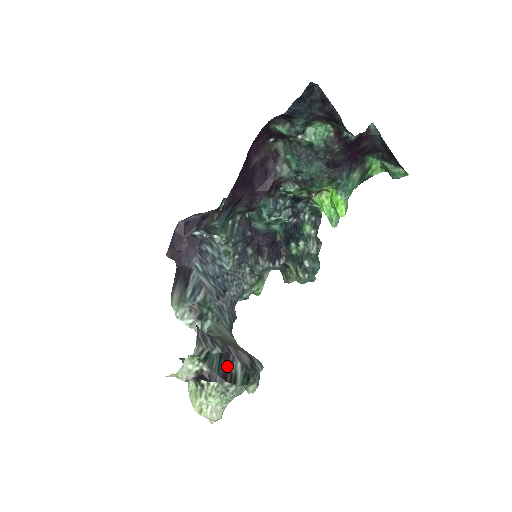
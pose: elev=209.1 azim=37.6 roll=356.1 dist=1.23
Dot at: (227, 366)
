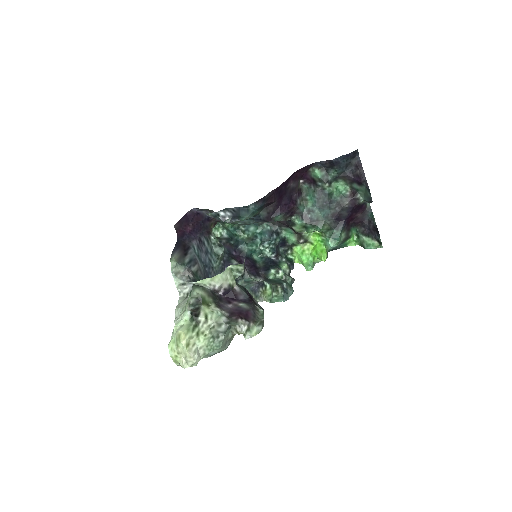
Dot at: (250, 296)
